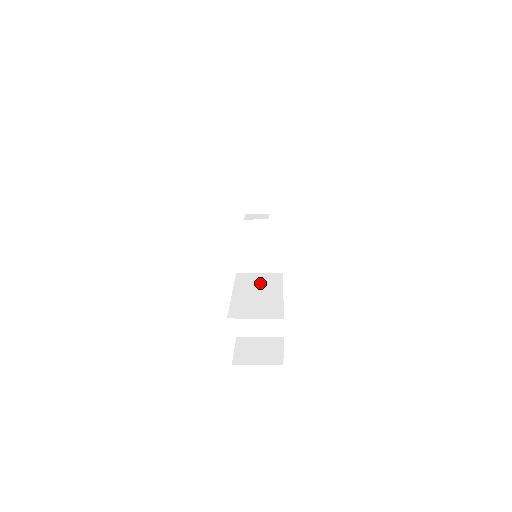
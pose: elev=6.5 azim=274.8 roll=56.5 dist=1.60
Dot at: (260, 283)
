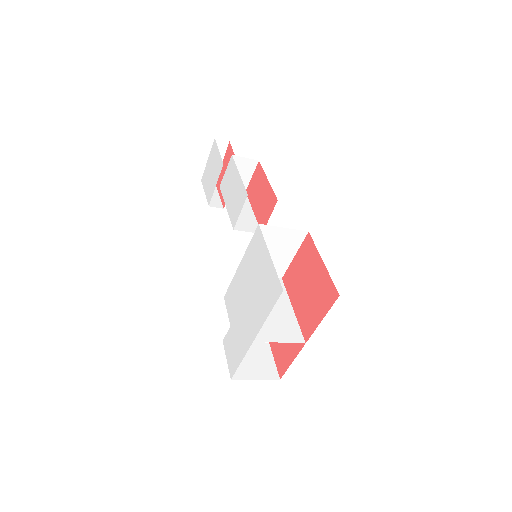
Dot at: occluded
